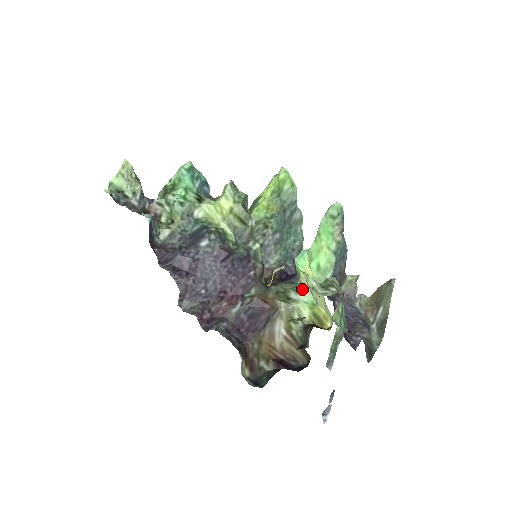
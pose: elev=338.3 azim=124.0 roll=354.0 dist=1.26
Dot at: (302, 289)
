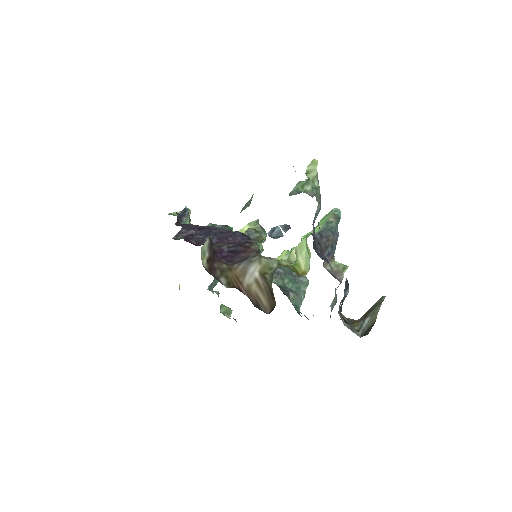
Dot at: occluded
